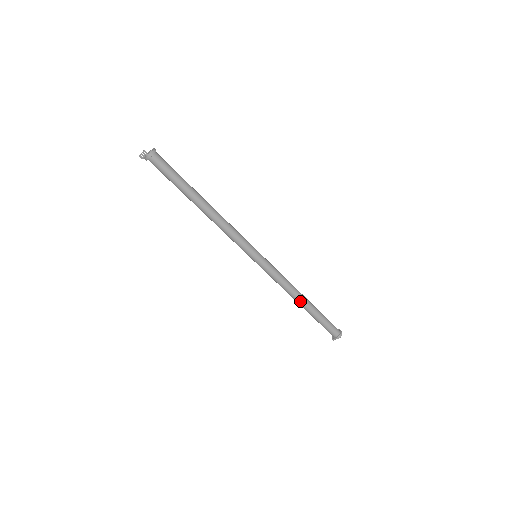
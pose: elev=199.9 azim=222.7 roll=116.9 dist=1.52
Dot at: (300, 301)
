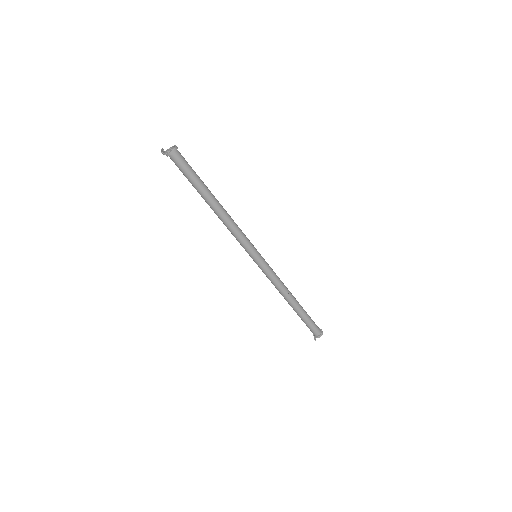
Dot at: (292, 300)
